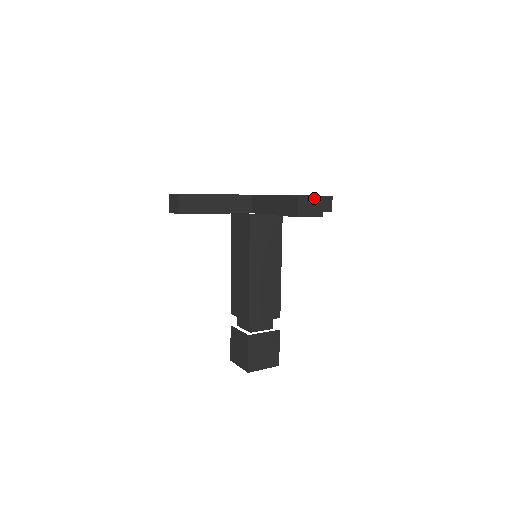
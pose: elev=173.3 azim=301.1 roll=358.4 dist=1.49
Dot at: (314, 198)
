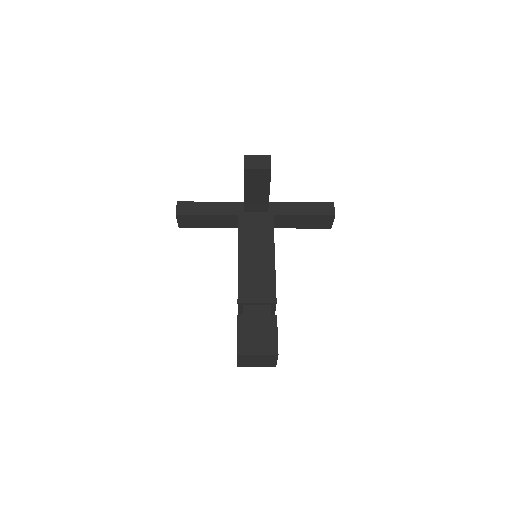
Dot at: (261, 157)
